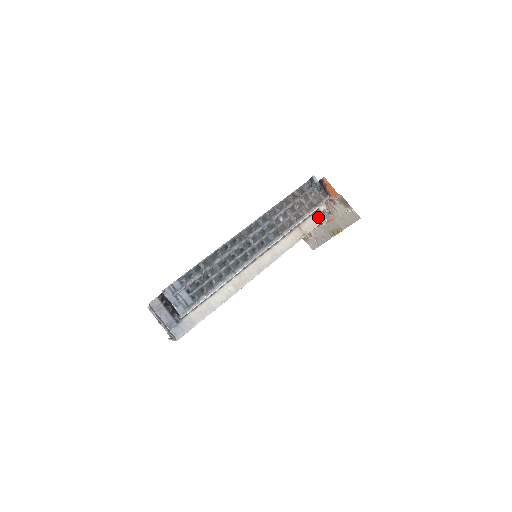
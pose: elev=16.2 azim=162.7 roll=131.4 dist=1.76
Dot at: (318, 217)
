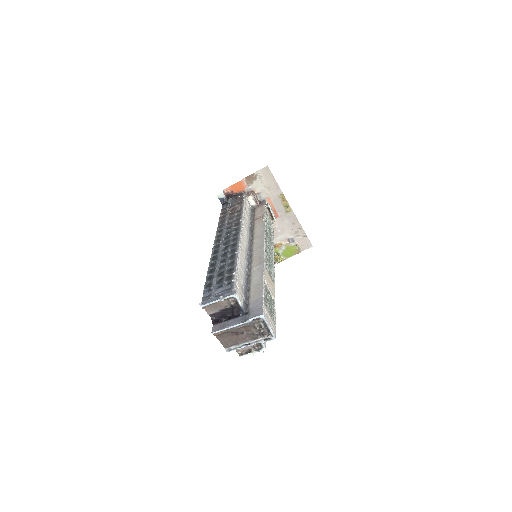
Dot at: (259, 208)
